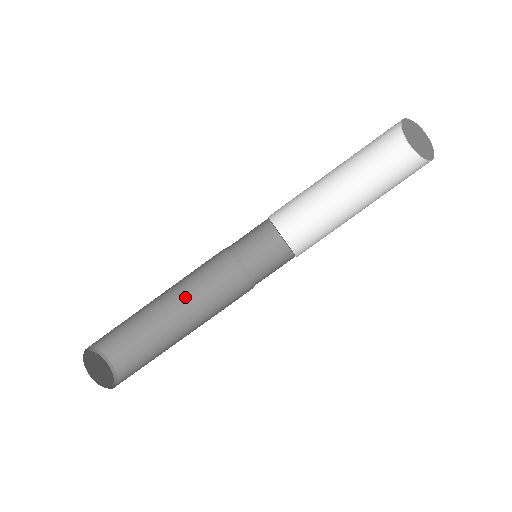
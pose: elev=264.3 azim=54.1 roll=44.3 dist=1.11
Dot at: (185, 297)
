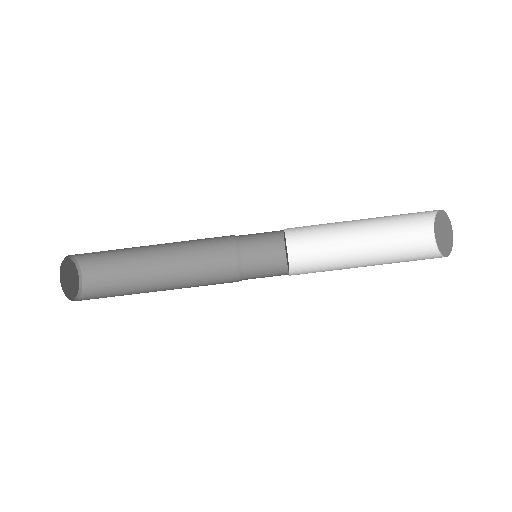
Dot at: (174, 248)
